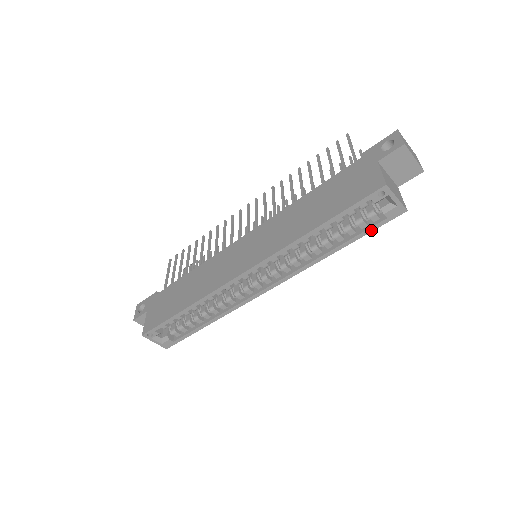
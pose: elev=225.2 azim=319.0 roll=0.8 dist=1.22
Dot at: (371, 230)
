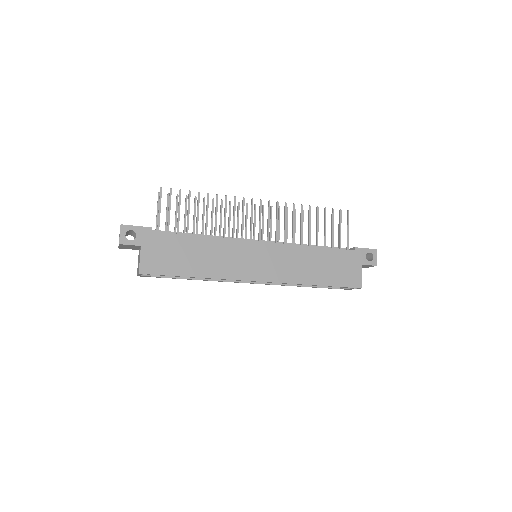
Dot at: (329, 288)
